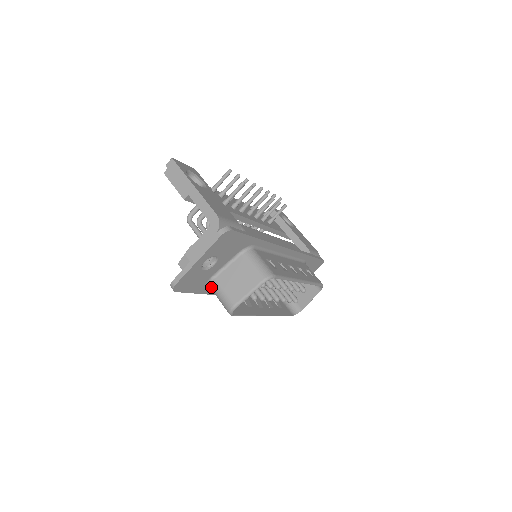
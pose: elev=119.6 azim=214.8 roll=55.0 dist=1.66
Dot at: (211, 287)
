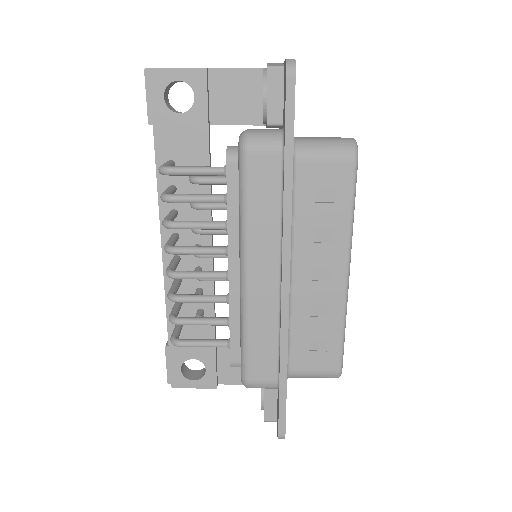
Dot at: (300, 144)
